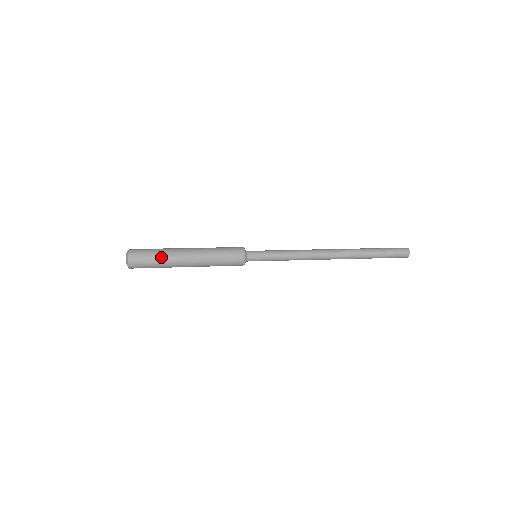
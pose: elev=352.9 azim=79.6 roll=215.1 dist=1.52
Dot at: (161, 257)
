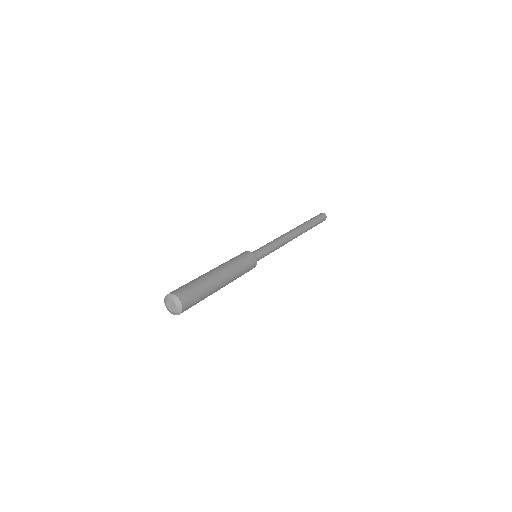
Dot at: (206, 296)
